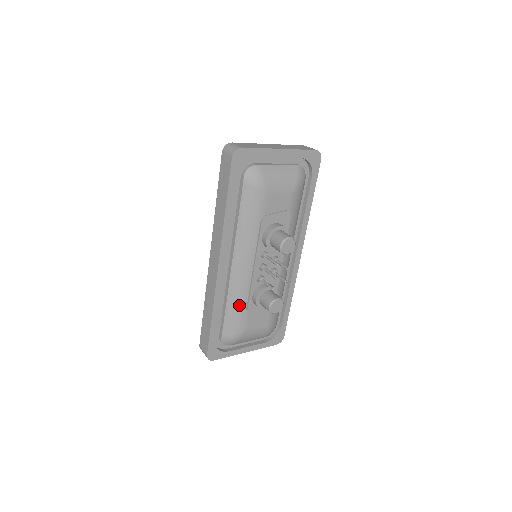
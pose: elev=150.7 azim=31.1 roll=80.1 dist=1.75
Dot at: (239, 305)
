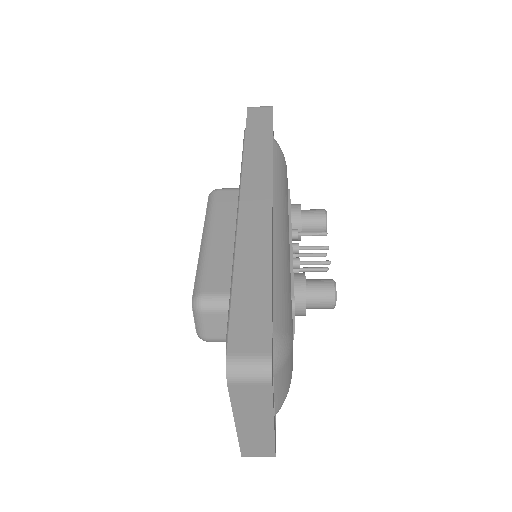
Dot at: (287, 281)
